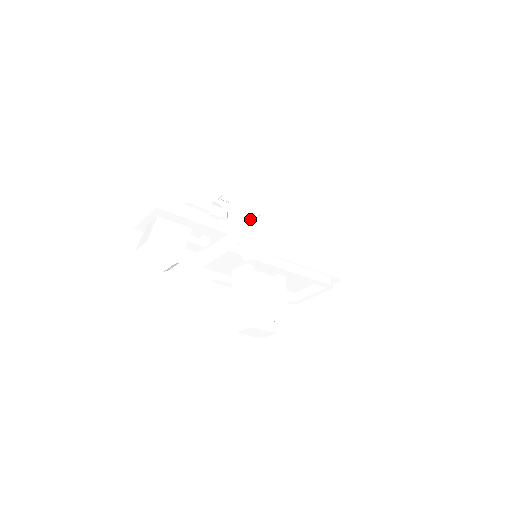
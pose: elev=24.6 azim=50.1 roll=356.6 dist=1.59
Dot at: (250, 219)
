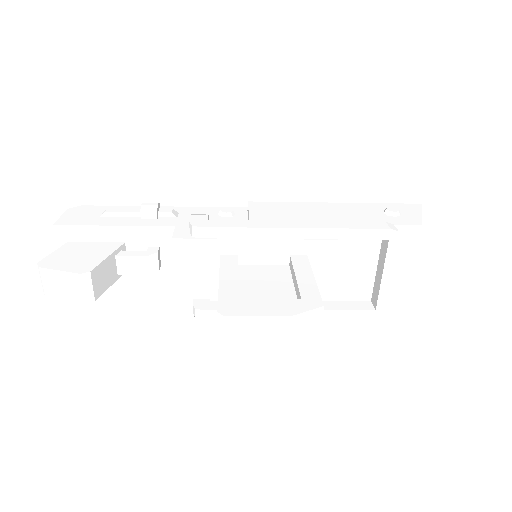
Dot at: occluded
